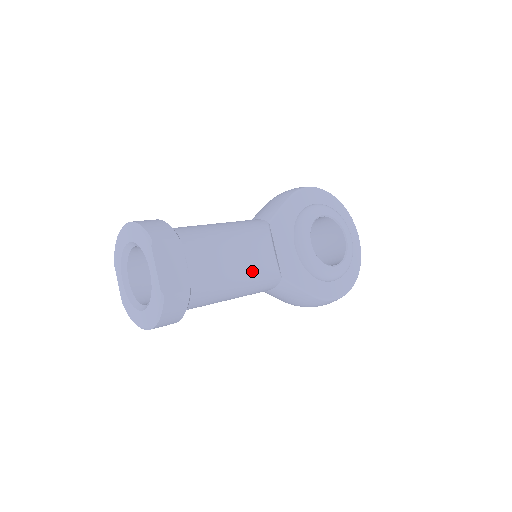
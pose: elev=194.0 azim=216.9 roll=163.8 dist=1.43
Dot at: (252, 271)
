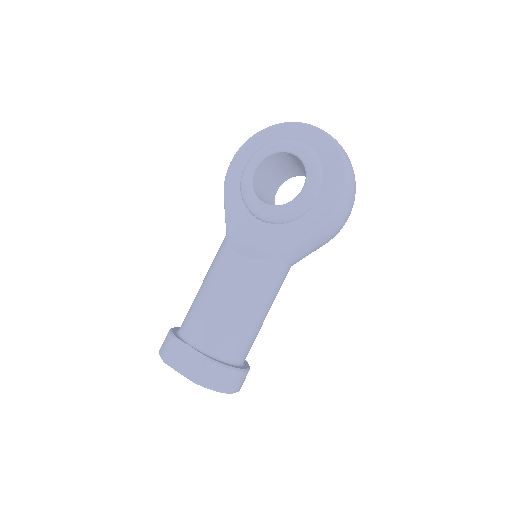
Dot at: (240, 289)
